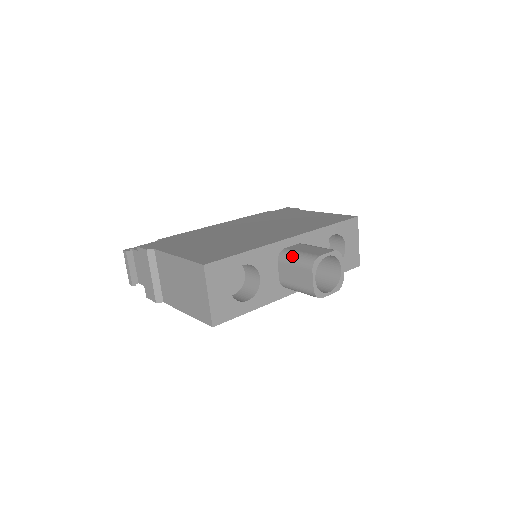
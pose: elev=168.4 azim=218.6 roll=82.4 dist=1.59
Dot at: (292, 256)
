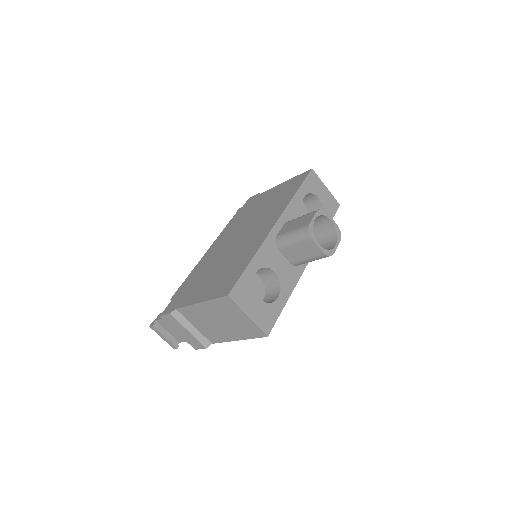
Dot at: (287, 238)
